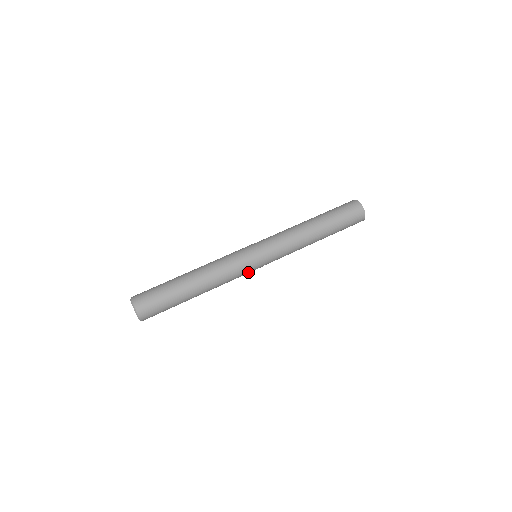
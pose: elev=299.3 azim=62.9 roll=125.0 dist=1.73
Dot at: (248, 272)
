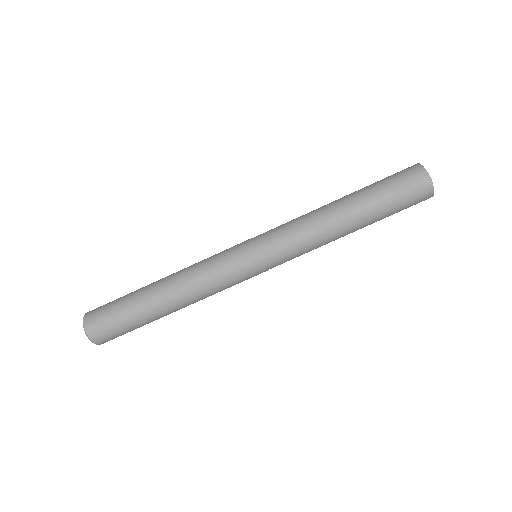
Dot at: occluded
